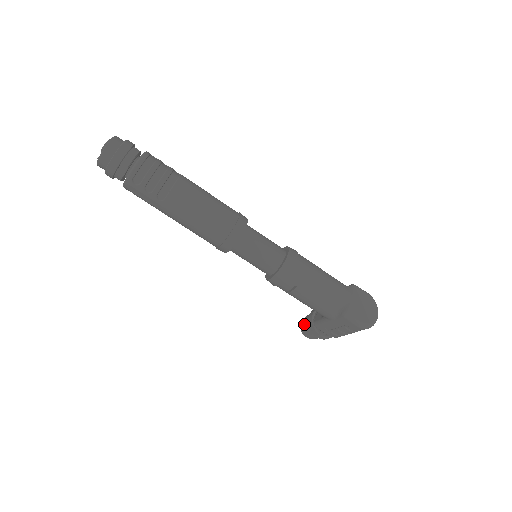
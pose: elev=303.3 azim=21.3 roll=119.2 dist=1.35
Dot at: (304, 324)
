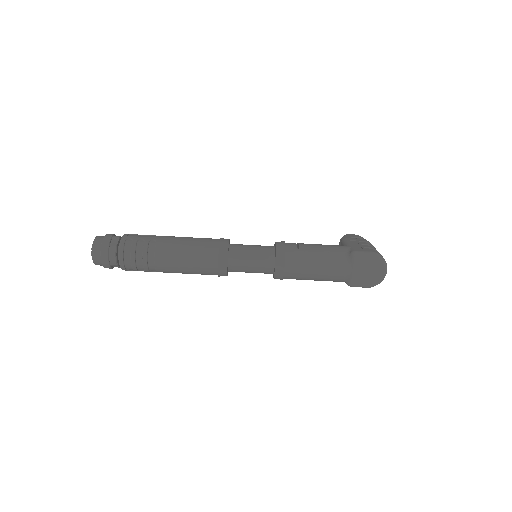
Dot at: occluded
